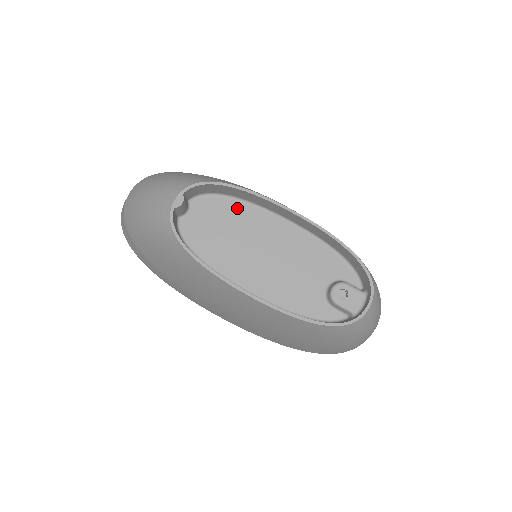
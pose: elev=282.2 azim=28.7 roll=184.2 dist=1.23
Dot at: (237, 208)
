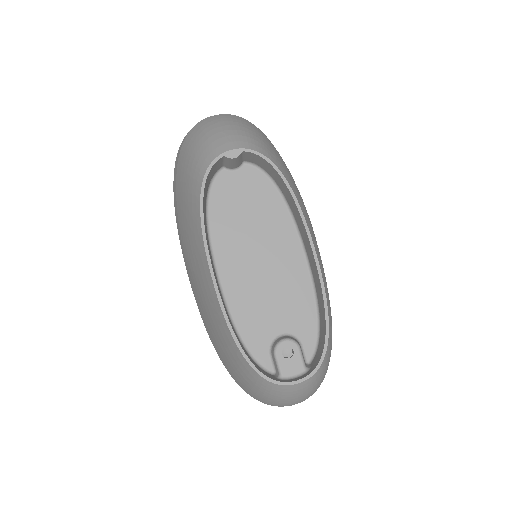
Dot at: (276, 204)
